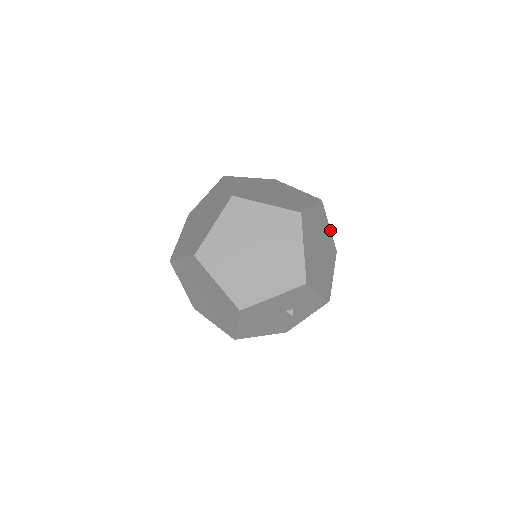
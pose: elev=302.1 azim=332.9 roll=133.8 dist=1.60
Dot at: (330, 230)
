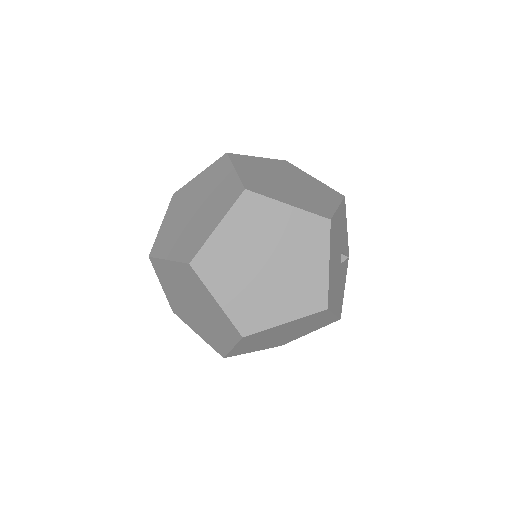
Dot at: occluded
